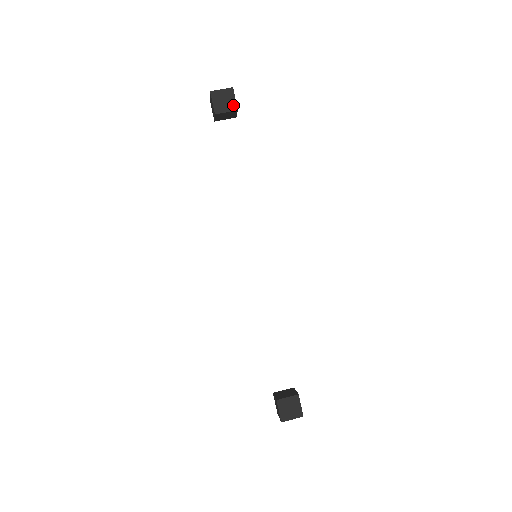
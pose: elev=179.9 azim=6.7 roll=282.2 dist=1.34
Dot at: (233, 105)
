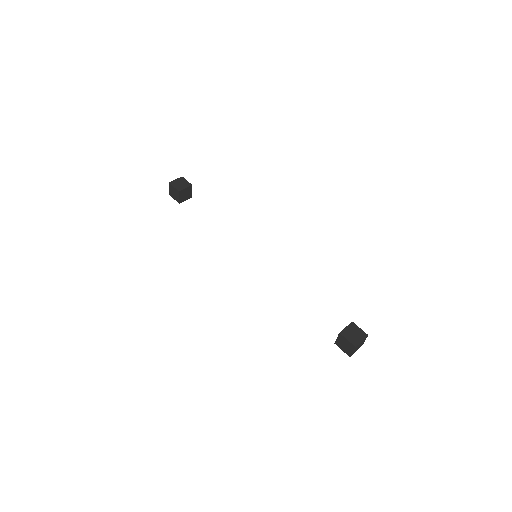
Dot at: (187, 184)
